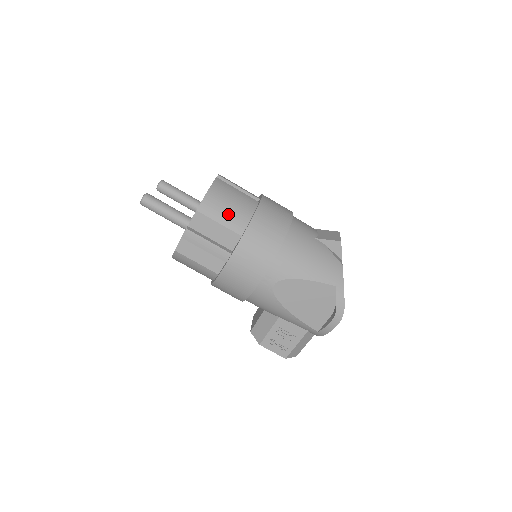
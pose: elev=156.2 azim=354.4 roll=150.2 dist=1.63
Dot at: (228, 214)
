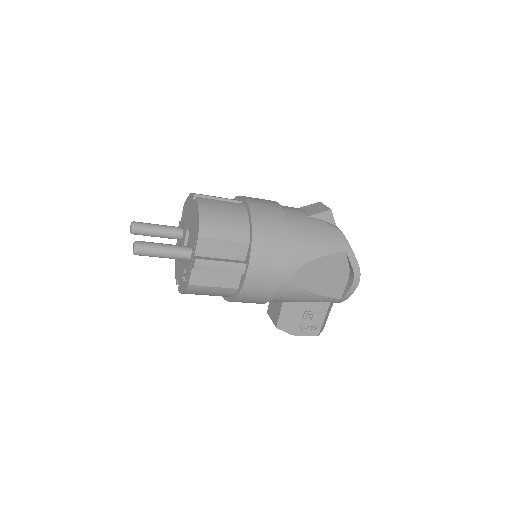
Dot at: (228, 228)
